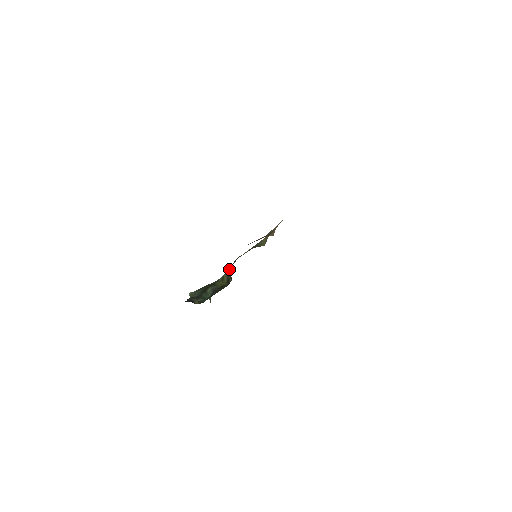
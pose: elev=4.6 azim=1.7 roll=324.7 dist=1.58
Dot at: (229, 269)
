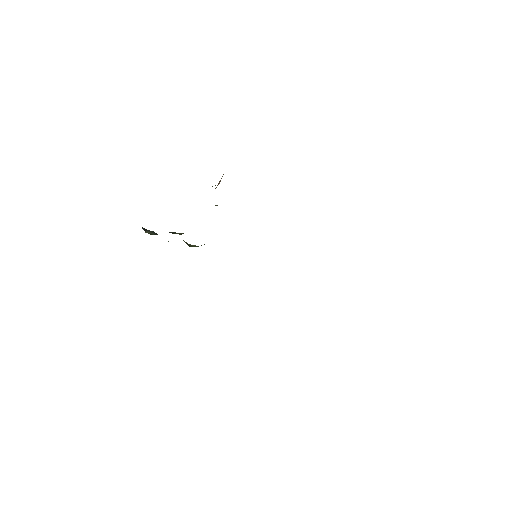
Dot at: occluded
